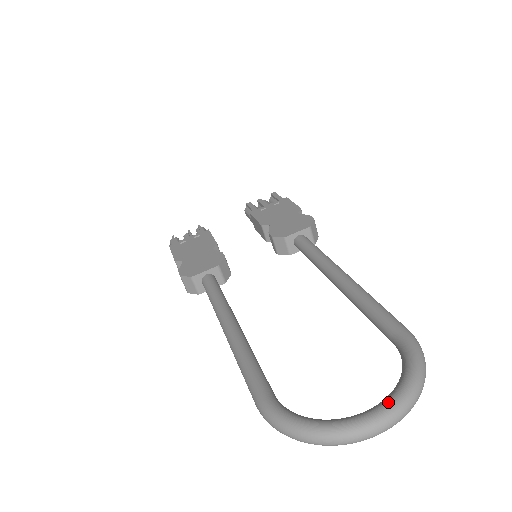
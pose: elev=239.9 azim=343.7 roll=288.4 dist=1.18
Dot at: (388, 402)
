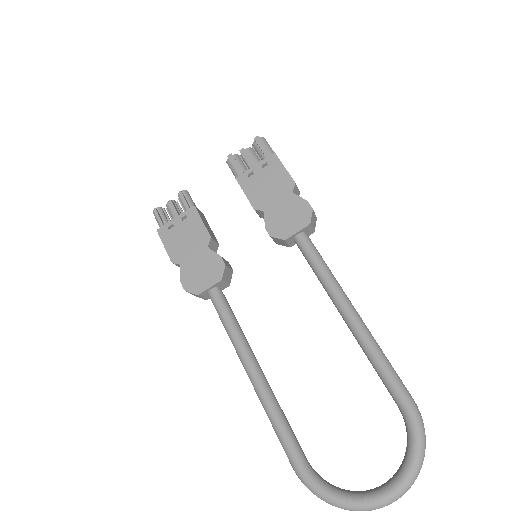
Dot at: (397, 486)
